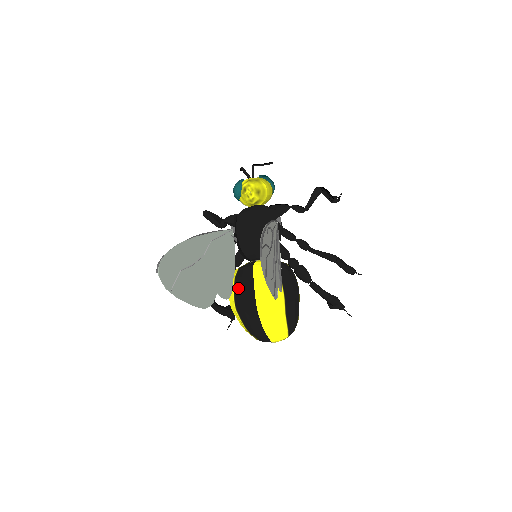
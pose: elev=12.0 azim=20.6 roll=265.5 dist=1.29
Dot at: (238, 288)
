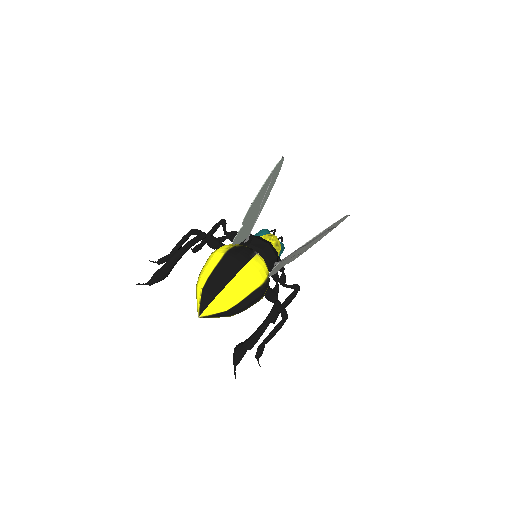
Dot at: (239, 248)
